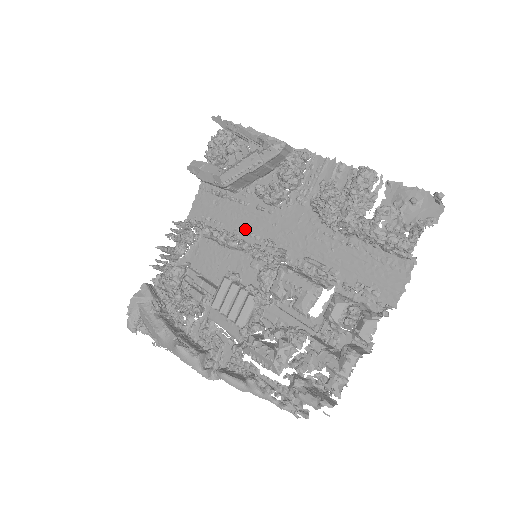
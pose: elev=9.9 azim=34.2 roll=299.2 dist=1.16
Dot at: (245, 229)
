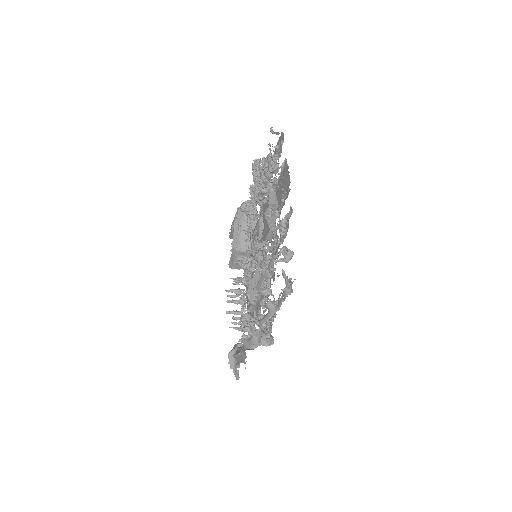
Dot at: occluded
